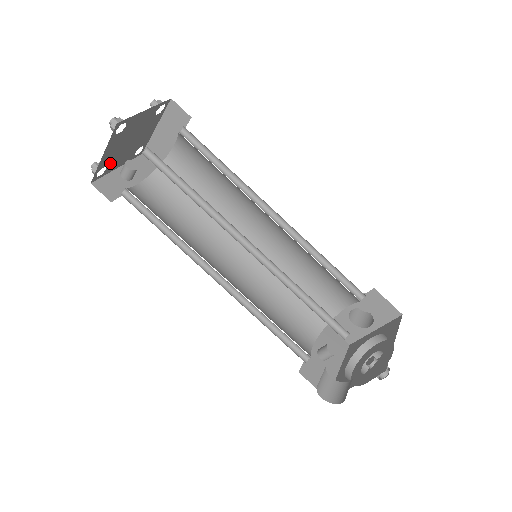
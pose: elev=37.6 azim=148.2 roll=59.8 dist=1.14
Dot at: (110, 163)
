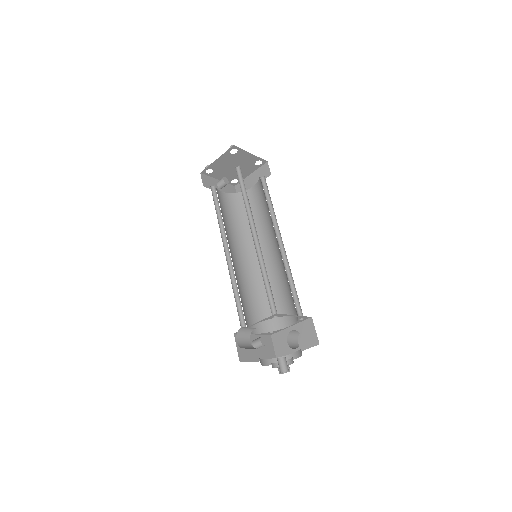
Dot at: (217, 171)
